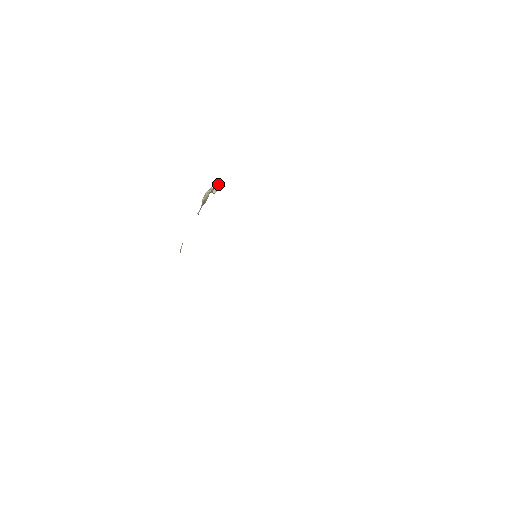
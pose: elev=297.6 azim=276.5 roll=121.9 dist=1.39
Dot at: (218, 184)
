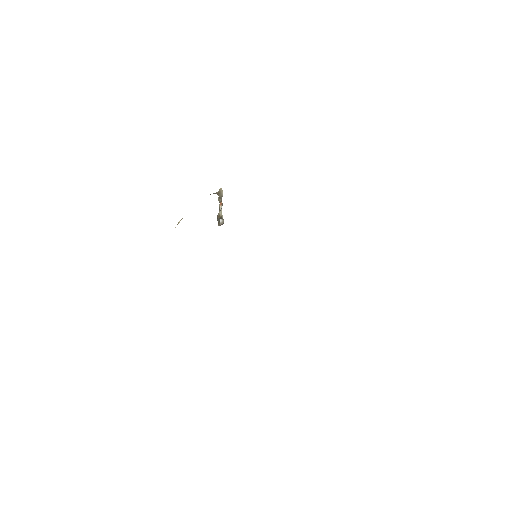
Dot at: (222, 216)
